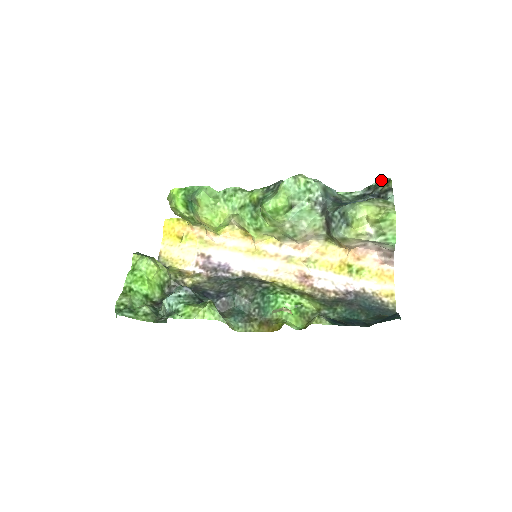
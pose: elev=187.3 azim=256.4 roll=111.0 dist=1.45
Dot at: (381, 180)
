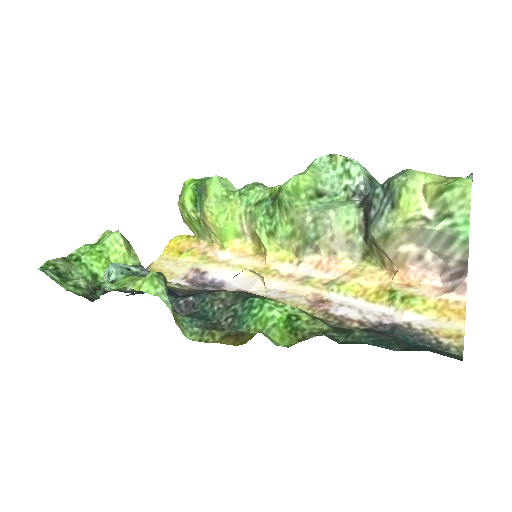
Dot at: occluded
